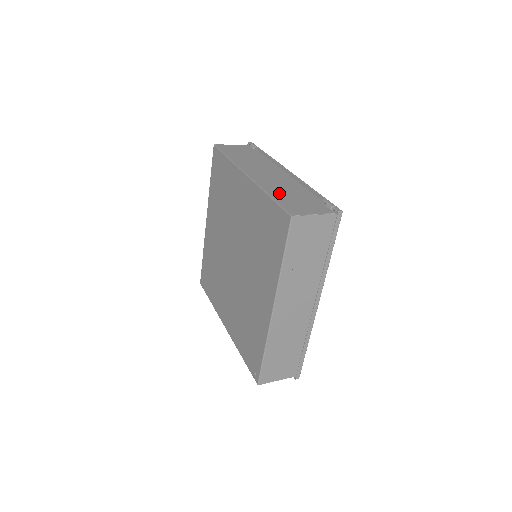
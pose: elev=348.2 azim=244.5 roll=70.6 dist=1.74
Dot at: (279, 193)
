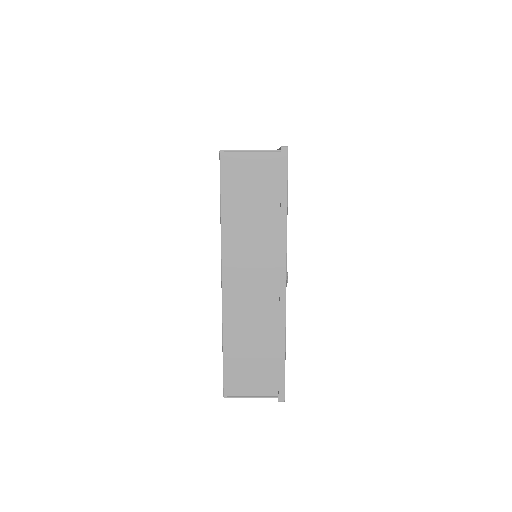
Dot at: occluded
